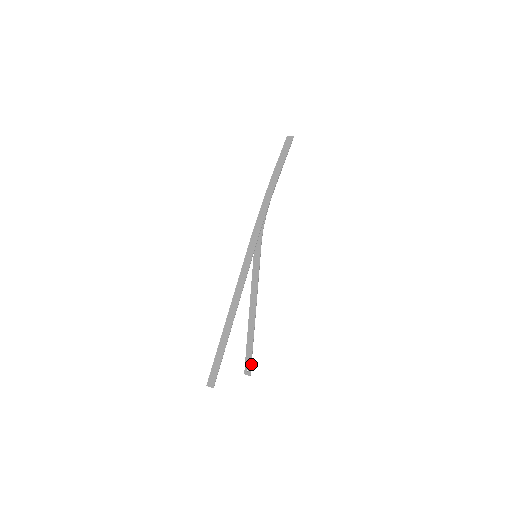
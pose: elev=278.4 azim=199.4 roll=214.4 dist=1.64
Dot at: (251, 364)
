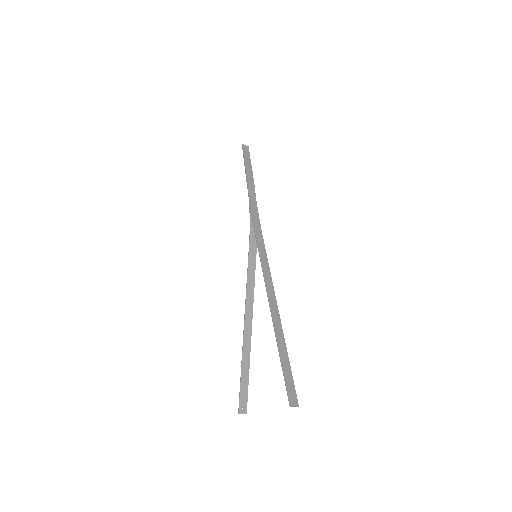
Dot at: (247, 397)
